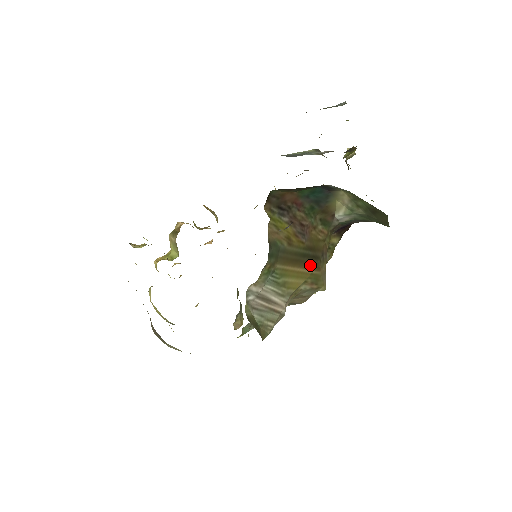
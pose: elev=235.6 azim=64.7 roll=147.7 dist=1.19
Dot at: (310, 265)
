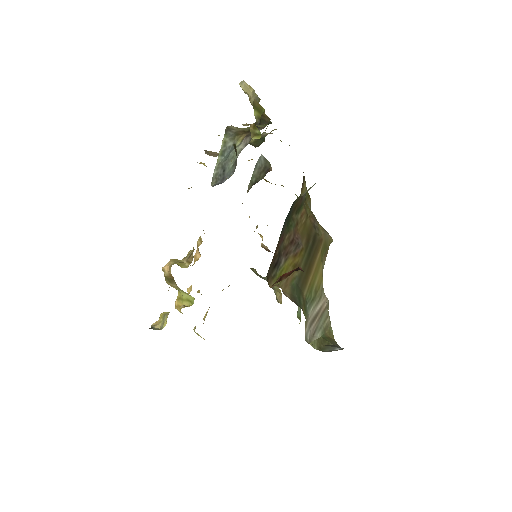
Dot at: (316, 251)
